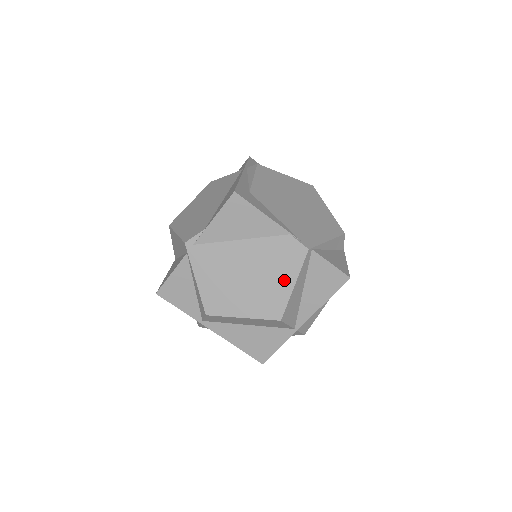
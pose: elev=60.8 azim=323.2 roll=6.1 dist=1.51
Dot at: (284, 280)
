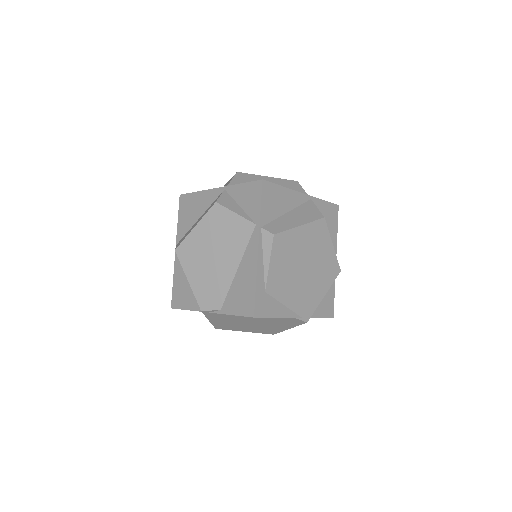
Dot at: (282, 327)
